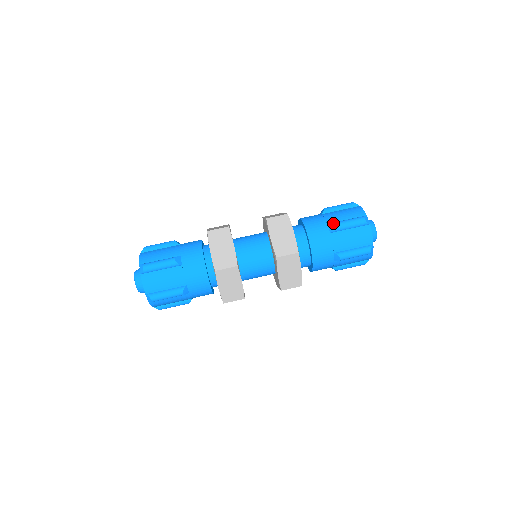
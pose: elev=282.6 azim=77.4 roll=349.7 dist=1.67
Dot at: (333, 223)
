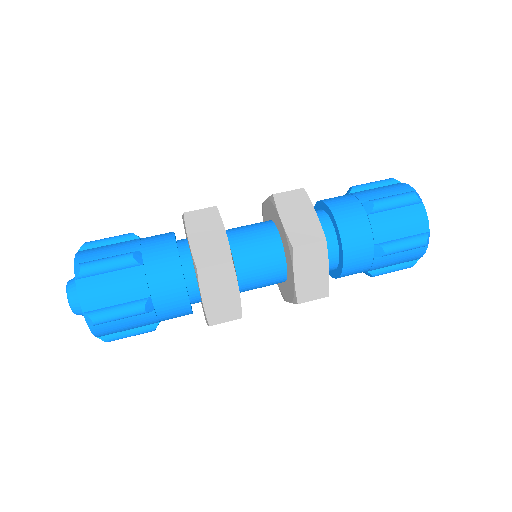
Dot at: (350, 188)
